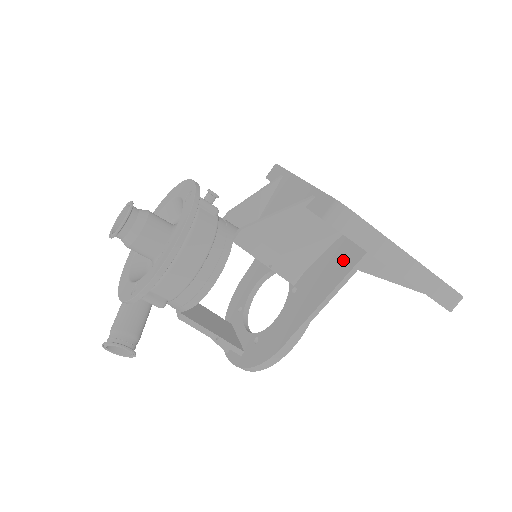
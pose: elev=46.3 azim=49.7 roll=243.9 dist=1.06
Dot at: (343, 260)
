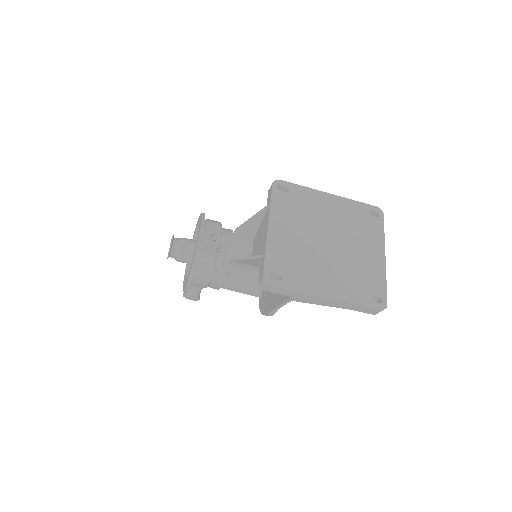
Dot at: occluded
